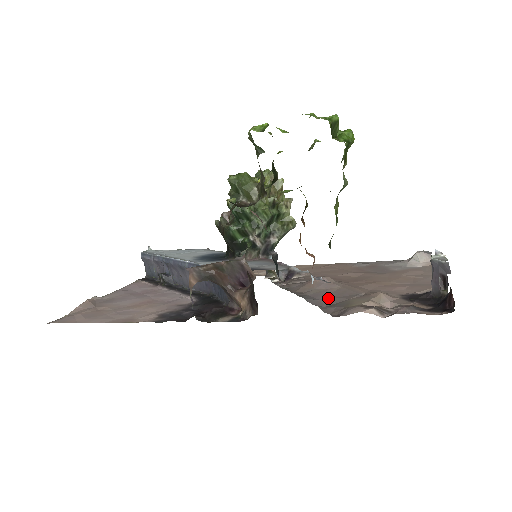
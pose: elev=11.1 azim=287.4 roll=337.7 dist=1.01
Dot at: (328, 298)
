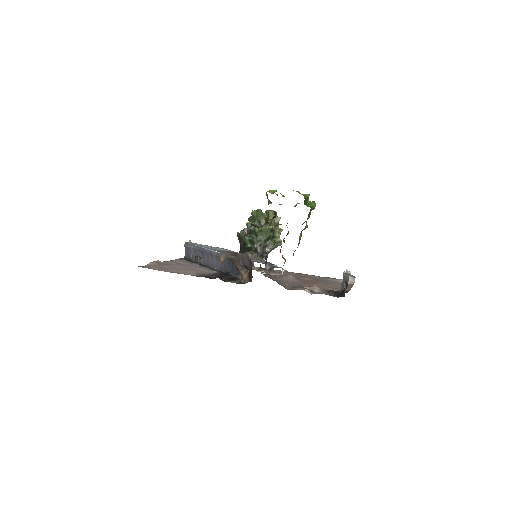
Dot at: (289, 284)
